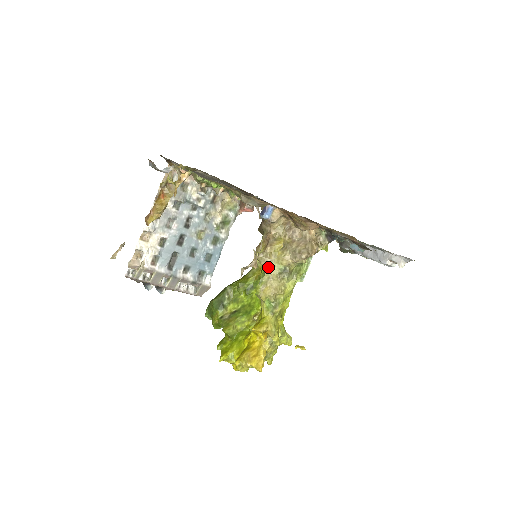
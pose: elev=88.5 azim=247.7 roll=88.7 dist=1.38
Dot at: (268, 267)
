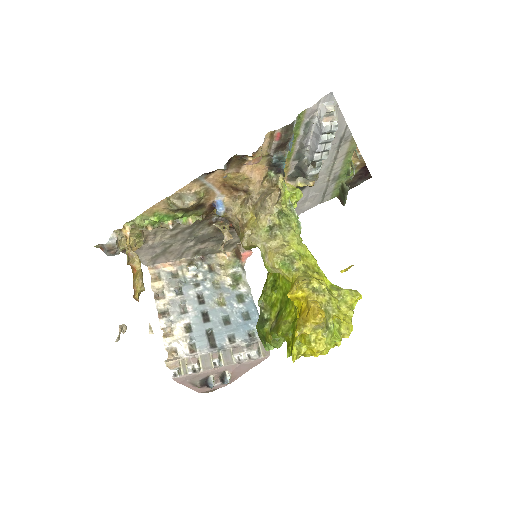
Dot at: (256, 240)
